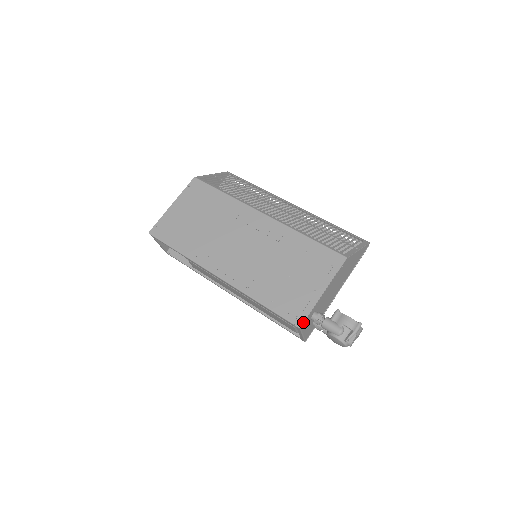
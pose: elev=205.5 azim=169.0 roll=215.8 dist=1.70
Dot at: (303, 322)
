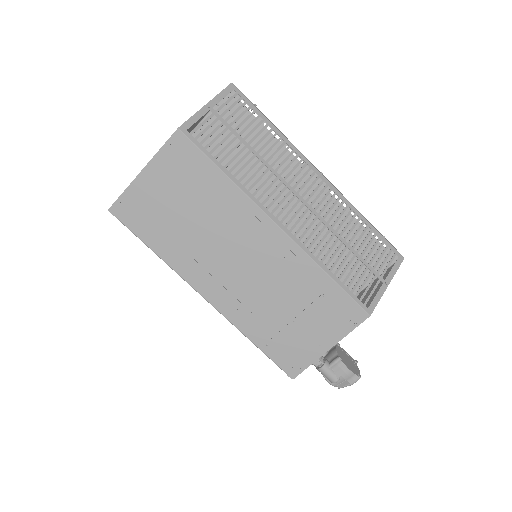
Dot at: occluded
